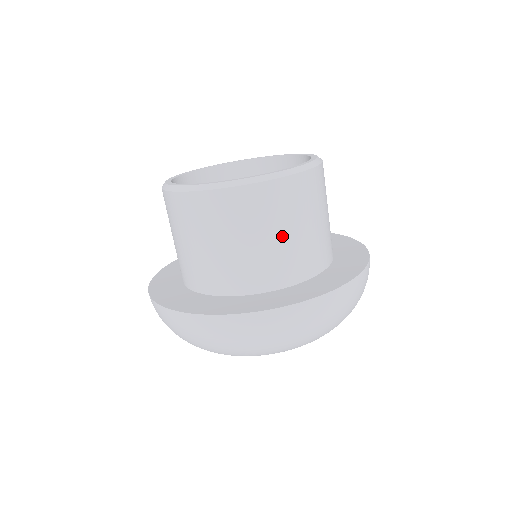
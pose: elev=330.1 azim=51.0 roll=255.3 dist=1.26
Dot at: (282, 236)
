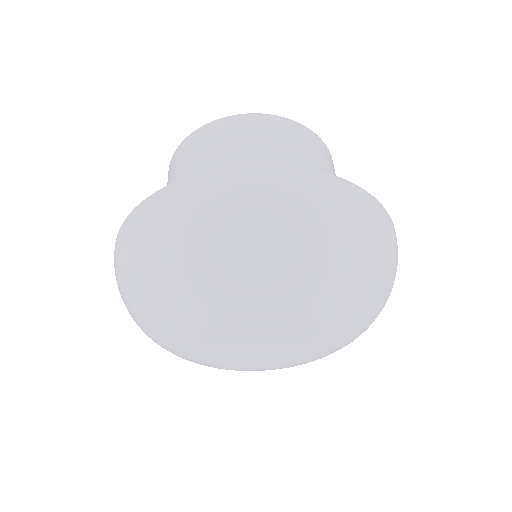
Dot at: (231, 158)
